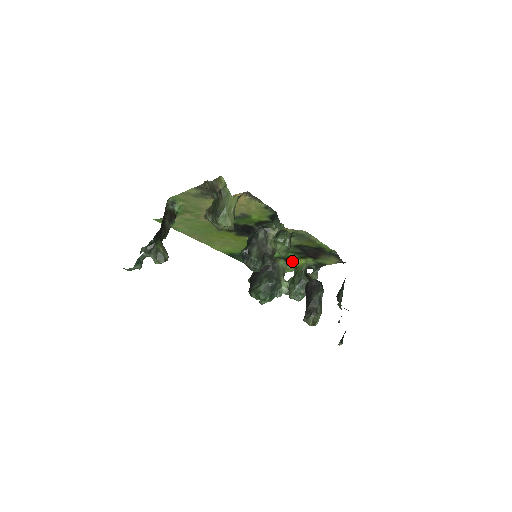
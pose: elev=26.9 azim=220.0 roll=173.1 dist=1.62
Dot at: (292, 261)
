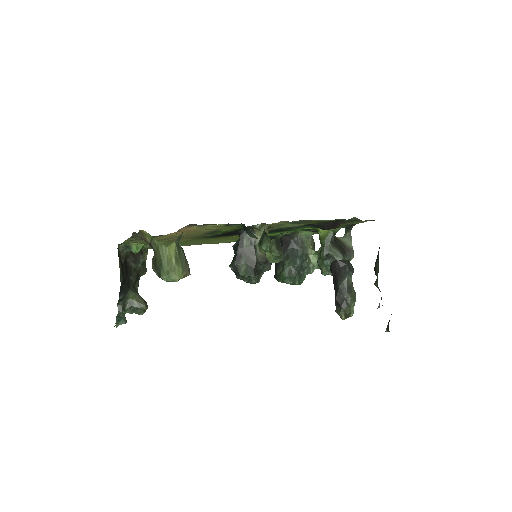
Dot at: (314, 230)
